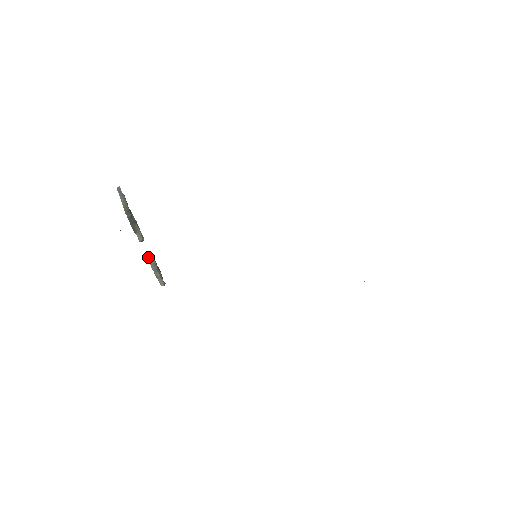
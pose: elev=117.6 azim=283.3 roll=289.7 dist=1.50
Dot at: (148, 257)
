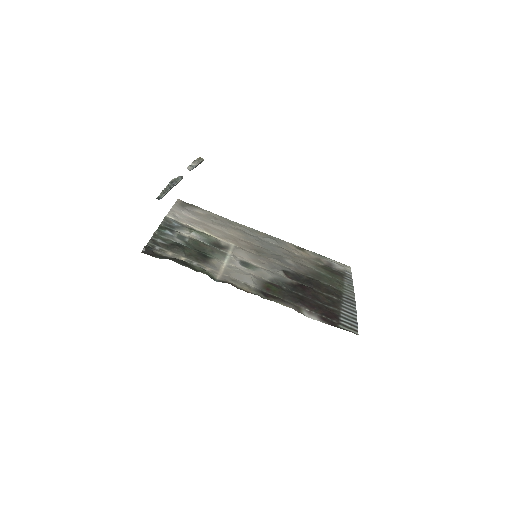
Dot at: (188, 168)
